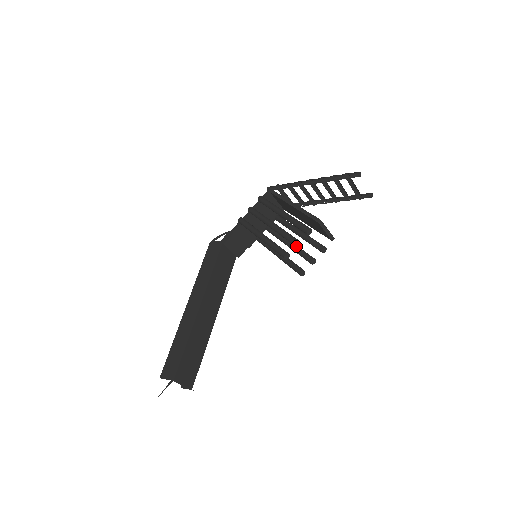
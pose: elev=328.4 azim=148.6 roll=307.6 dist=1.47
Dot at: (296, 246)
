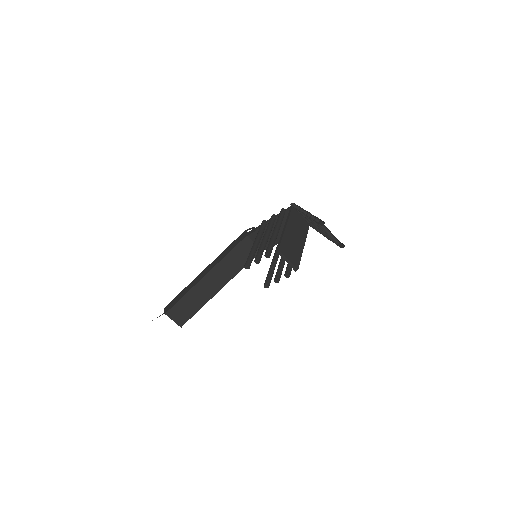
Dot at: (255, 262)
